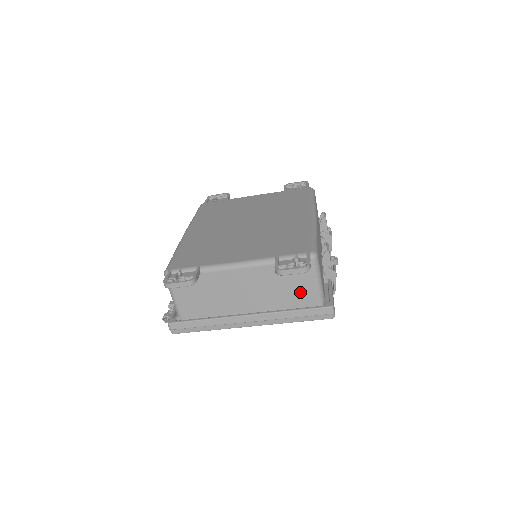
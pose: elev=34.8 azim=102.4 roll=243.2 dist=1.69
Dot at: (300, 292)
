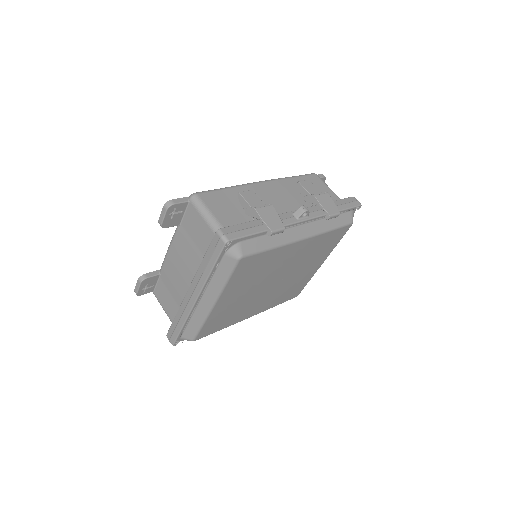
Dot at: (204, 238)
